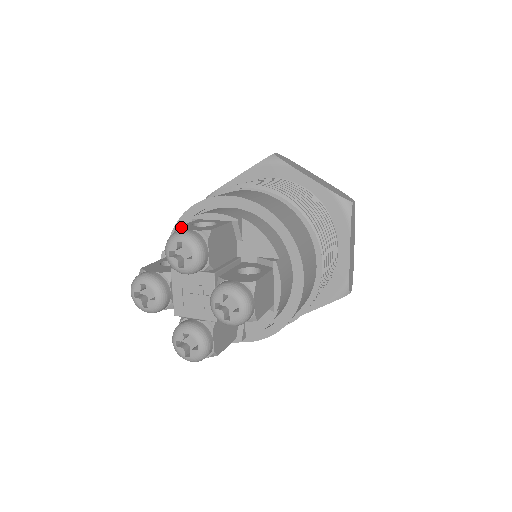
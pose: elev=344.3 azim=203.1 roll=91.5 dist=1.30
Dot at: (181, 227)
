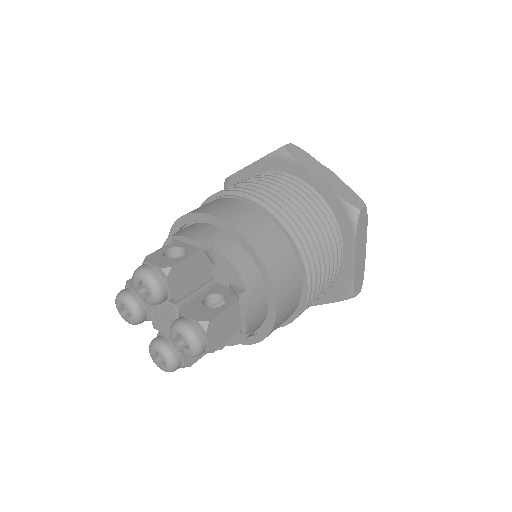
Dot at: (150, 257)
